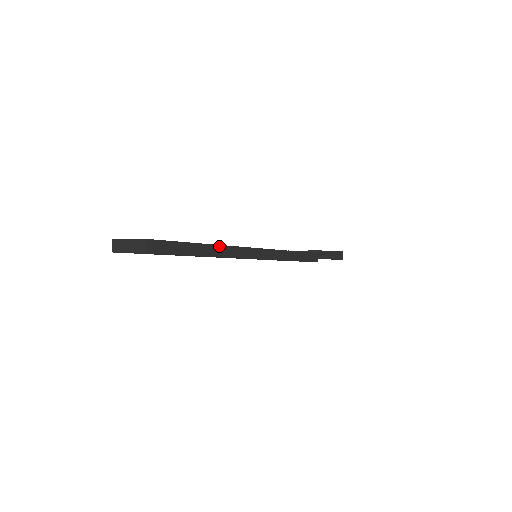
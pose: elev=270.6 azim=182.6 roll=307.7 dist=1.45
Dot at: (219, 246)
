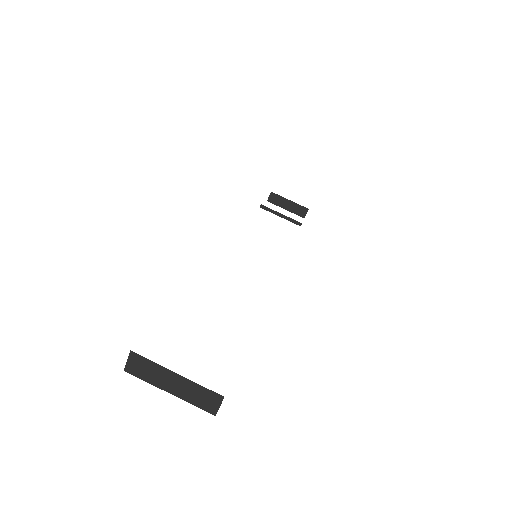
Dot at: occluded
